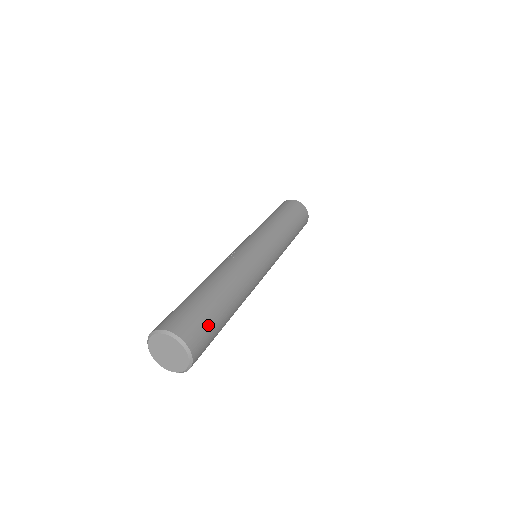
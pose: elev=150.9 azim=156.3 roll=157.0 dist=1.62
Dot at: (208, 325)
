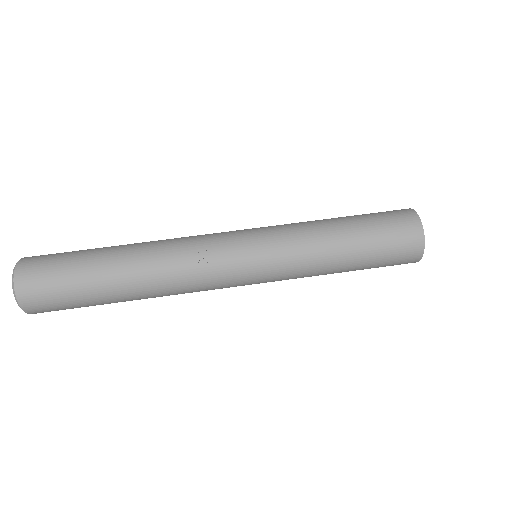
Dot at: (70, 308)
